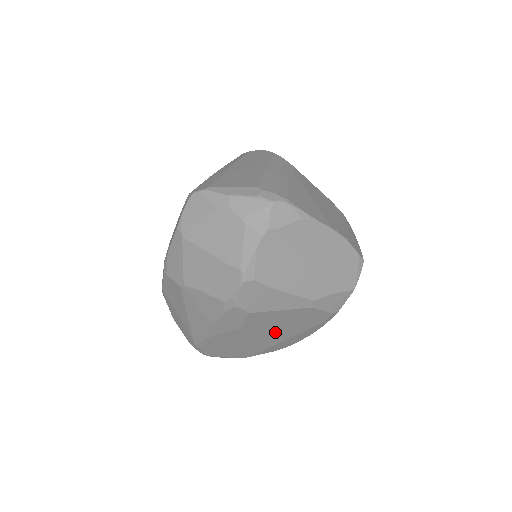
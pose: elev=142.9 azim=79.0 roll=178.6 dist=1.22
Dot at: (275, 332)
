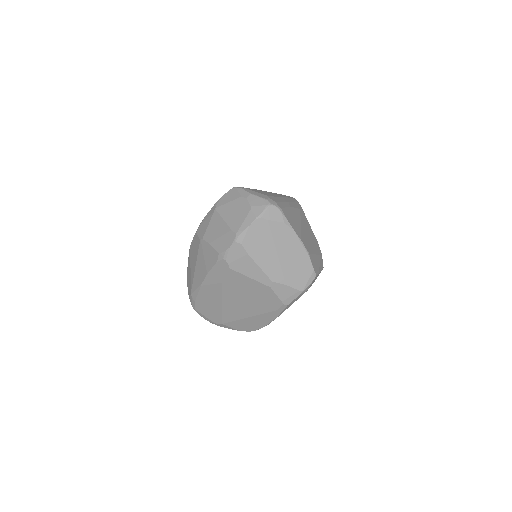
Dot at: (243, 302)
